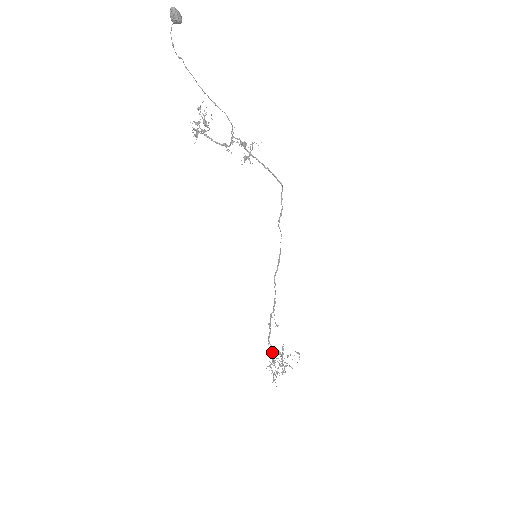
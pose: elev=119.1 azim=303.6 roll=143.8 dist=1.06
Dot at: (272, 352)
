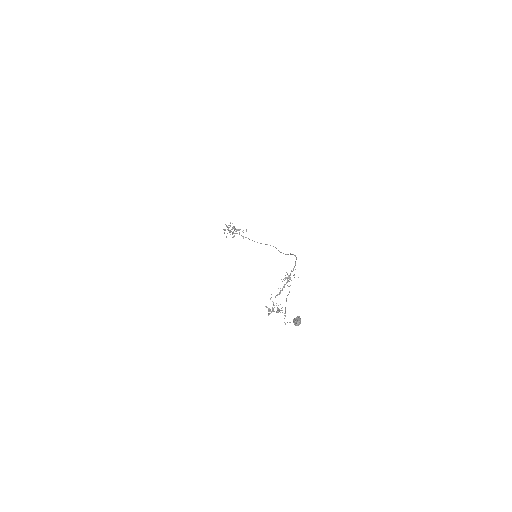
Dot at: occluded
